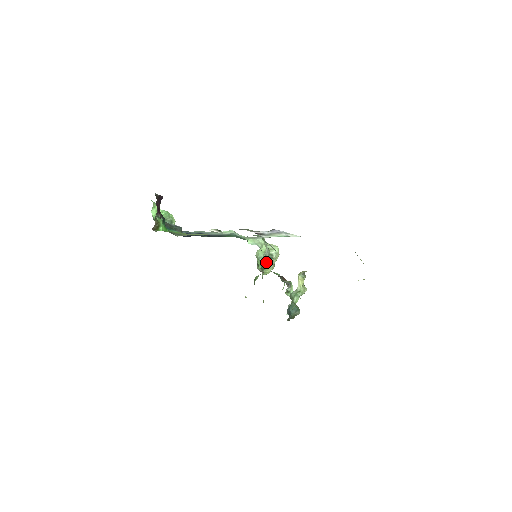
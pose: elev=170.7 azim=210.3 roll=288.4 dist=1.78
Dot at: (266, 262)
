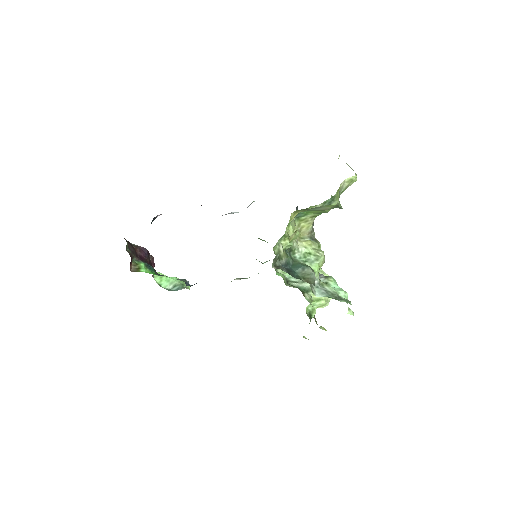
Dot at: (303, 281)
